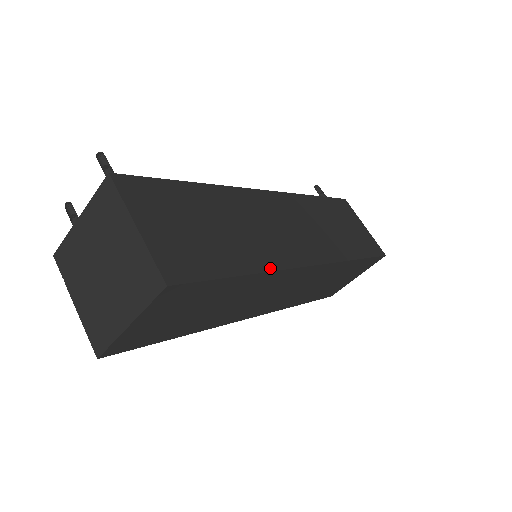
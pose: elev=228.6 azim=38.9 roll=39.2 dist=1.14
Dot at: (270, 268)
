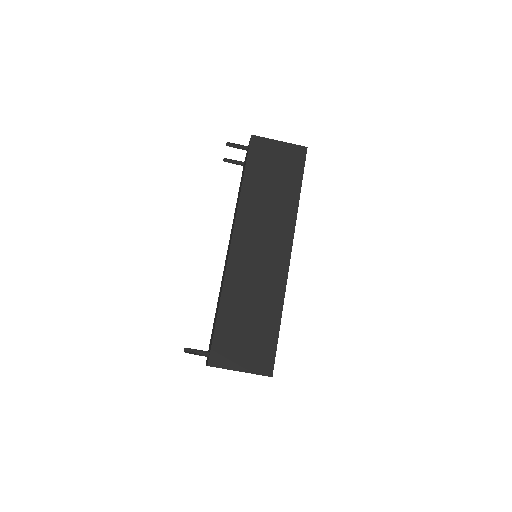
Dot at: (282, 299)
